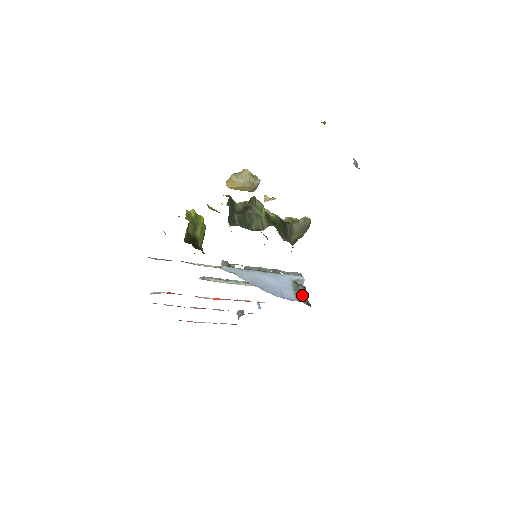
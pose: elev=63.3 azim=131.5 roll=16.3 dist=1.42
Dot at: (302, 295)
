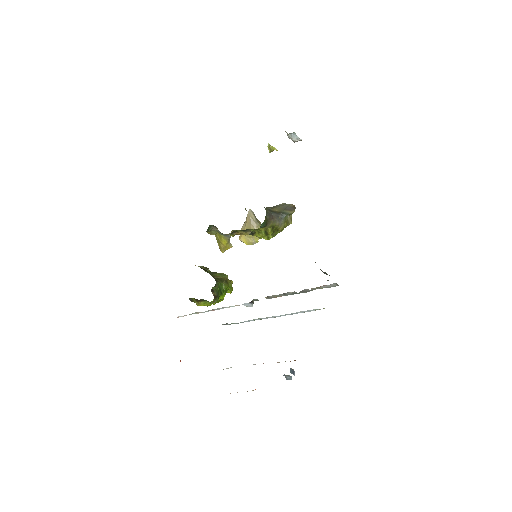
Dot at: occluded
